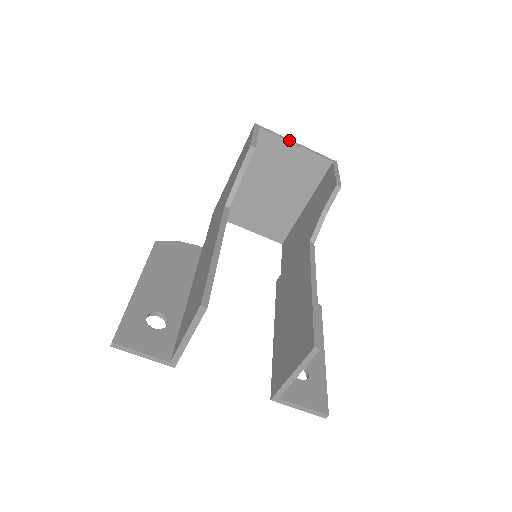
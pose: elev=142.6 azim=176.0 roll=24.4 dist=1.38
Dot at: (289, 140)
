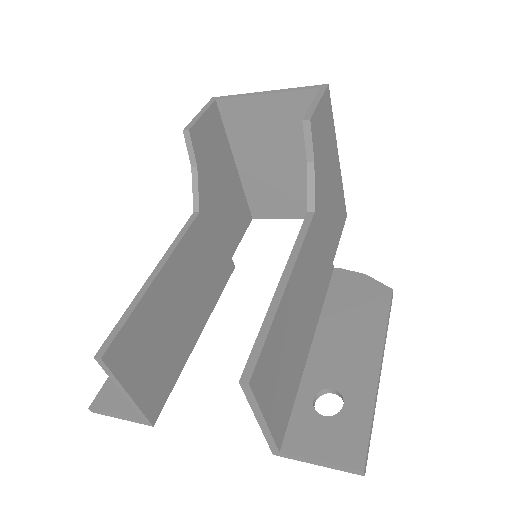
Dot at: (255, 94)
